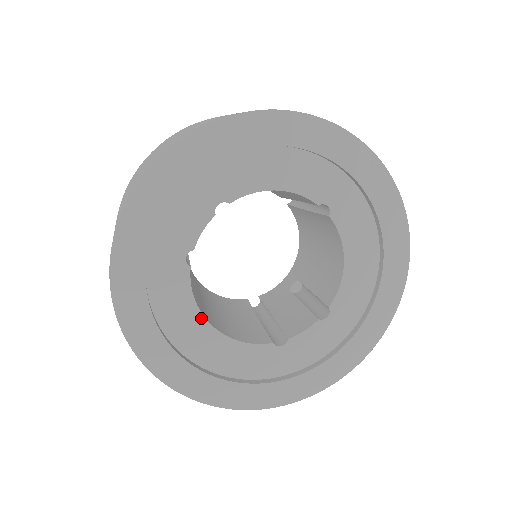
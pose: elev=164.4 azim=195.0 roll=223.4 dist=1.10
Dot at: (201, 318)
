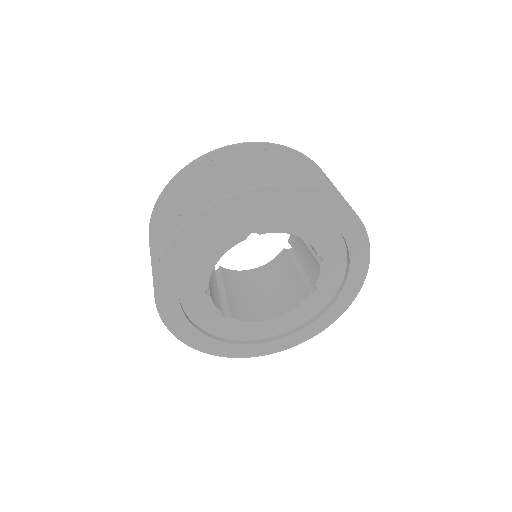
Dot at: (263, 322)
